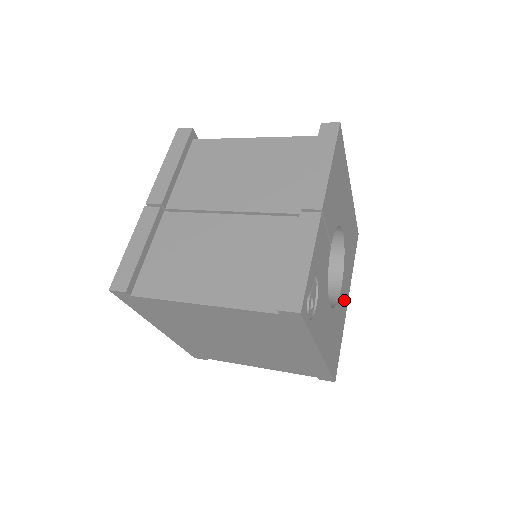
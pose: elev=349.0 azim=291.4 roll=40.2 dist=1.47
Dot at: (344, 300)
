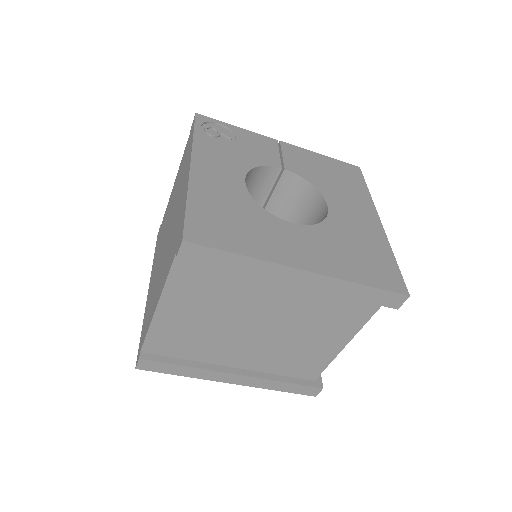
Dot at: (292, 247)
